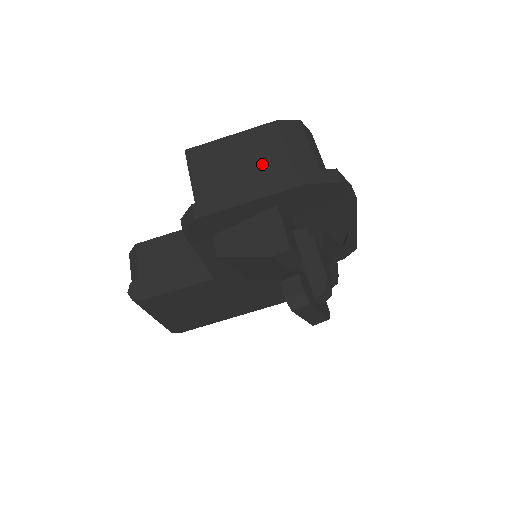
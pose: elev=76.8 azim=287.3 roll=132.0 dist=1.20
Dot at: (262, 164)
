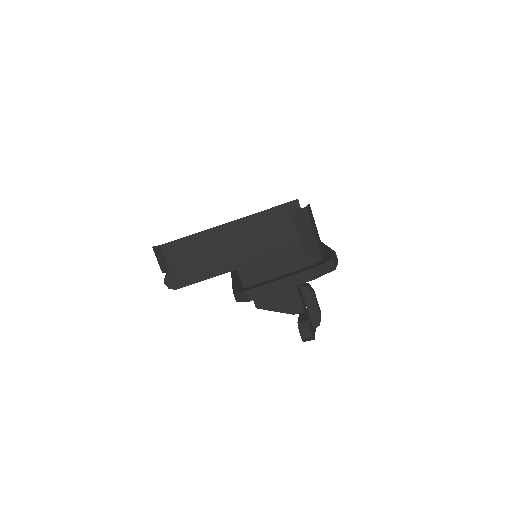
Dot at: (284, 251)
